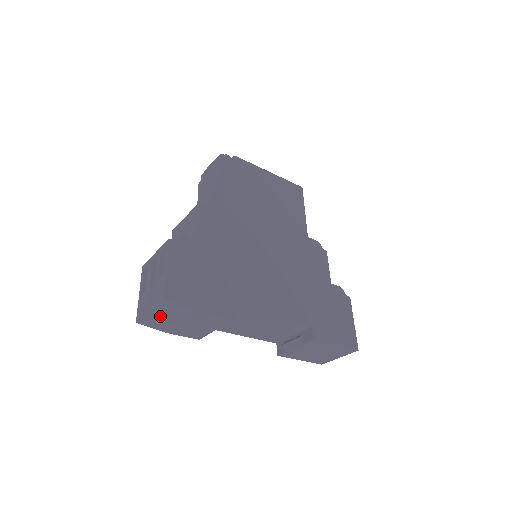
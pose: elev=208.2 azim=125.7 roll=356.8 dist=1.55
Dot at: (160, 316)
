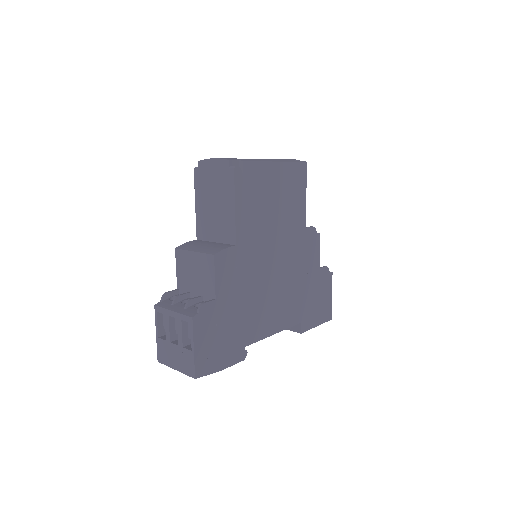
Dot at: occluded
